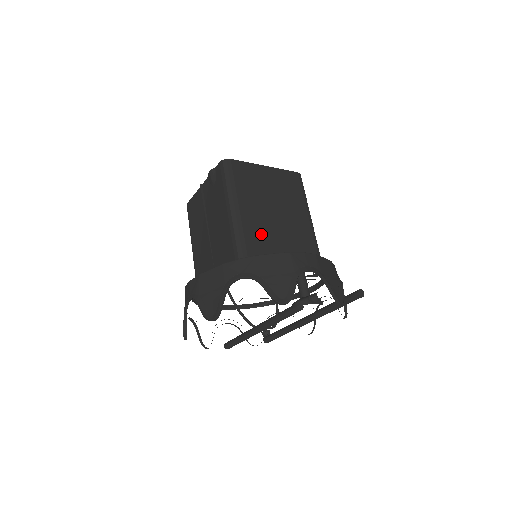
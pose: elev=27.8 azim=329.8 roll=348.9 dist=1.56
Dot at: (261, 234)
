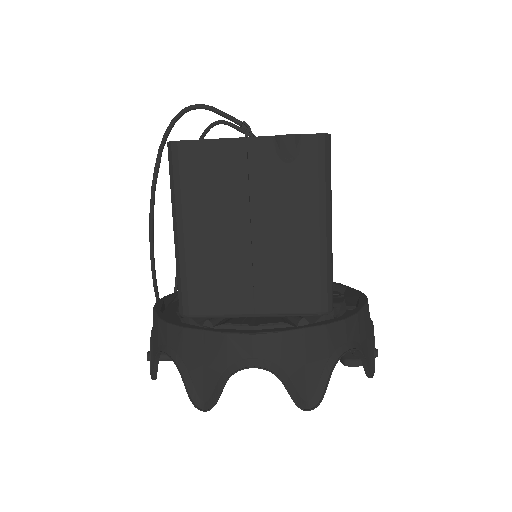
Dot at: occluded
